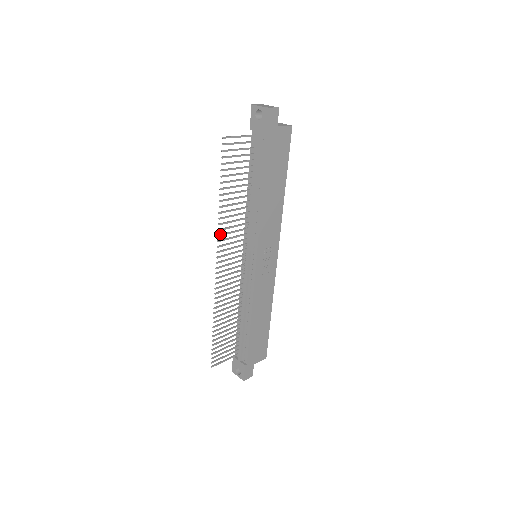
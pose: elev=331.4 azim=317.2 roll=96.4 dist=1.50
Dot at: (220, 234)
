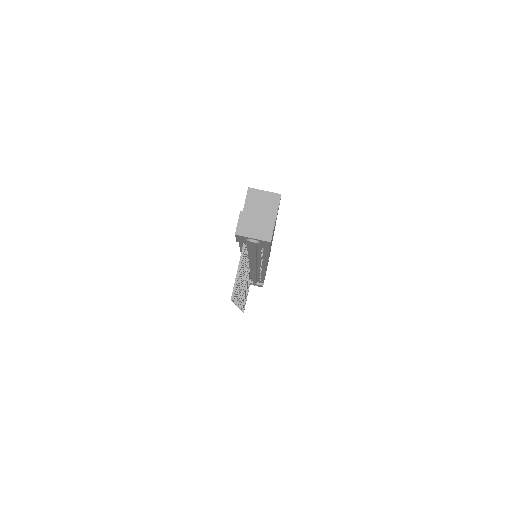
Dot at: occluded
